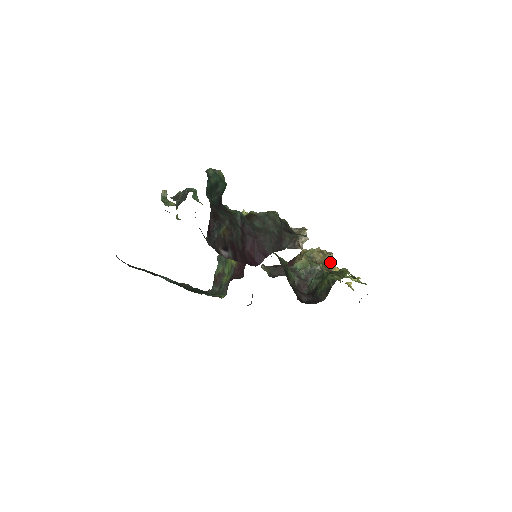
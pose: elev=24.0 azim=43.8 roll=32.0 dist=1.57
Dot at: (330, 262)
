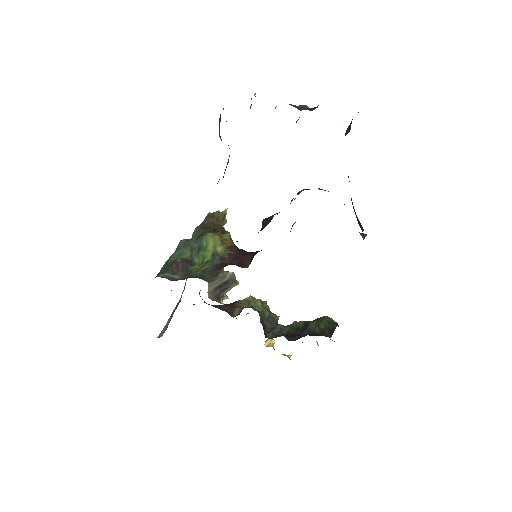
Dot at: occluded
